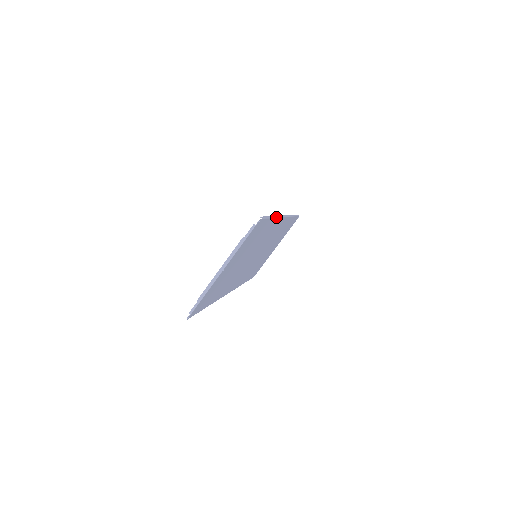
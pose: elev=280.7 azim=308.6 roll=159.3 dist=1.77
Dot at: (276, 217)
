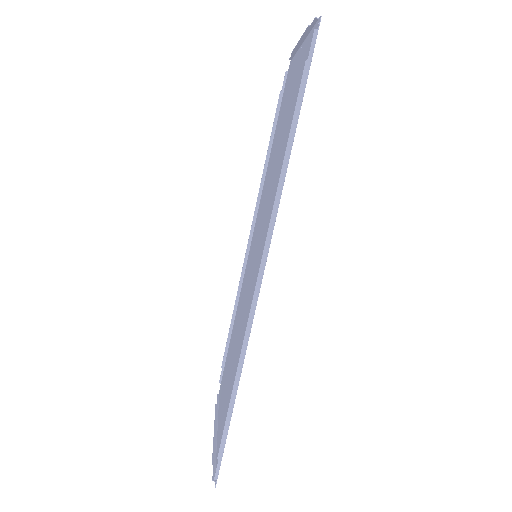
Dot at: (240, 374)
